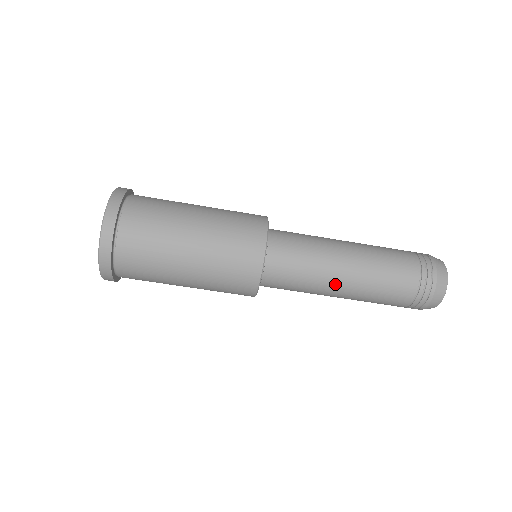
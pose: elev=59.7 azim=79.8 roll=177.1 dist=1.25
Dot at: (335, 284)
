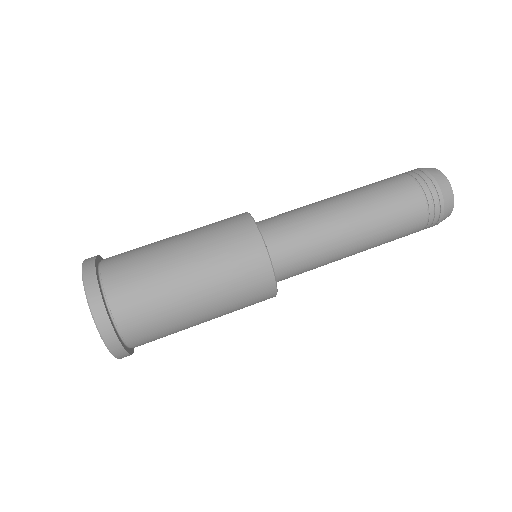
Dot at: (325, 200)
